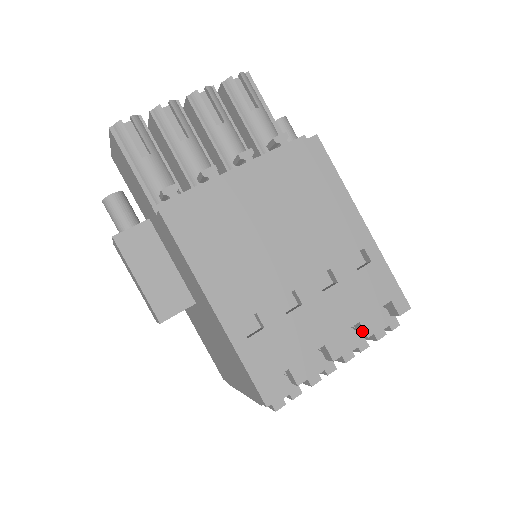
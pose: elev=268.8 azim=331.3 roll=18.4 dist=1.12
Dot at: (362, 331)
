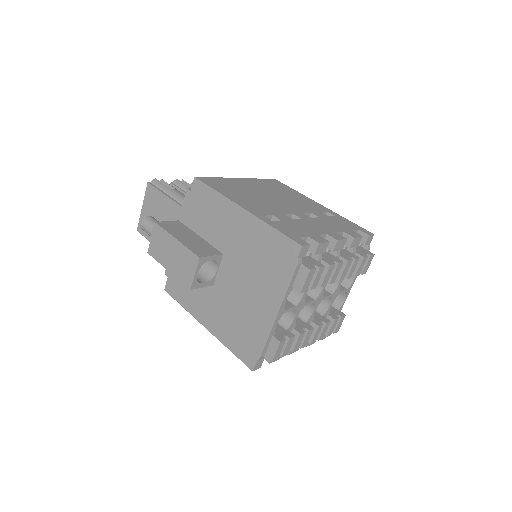
Dot at: (348, 238)
